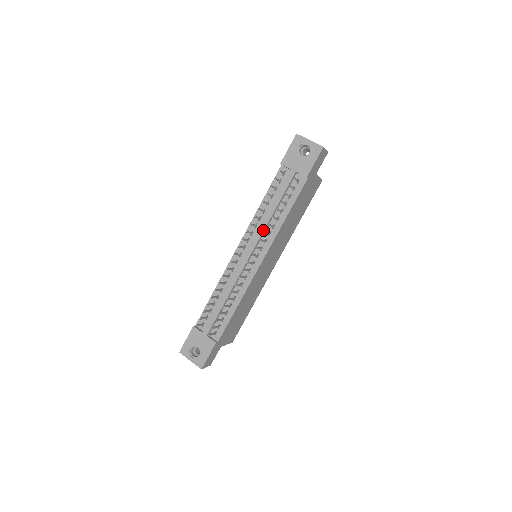
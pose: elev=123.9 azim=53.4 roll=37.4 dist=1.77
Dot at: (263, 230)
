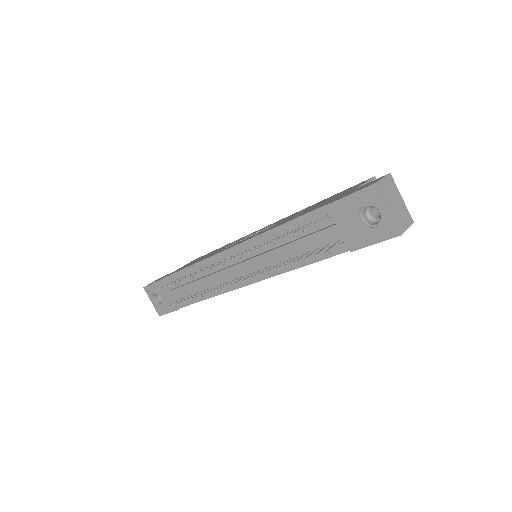
Dot at: (265, 261)
